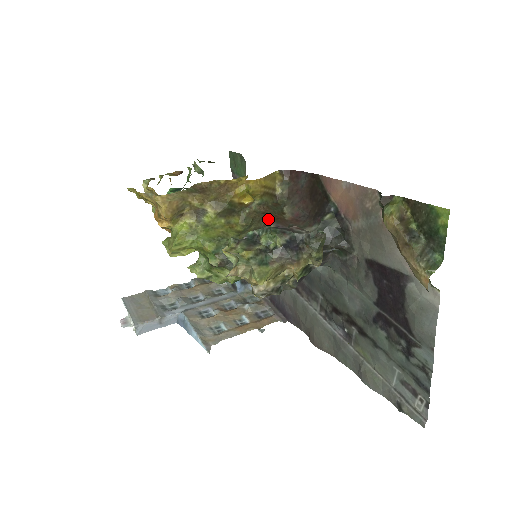
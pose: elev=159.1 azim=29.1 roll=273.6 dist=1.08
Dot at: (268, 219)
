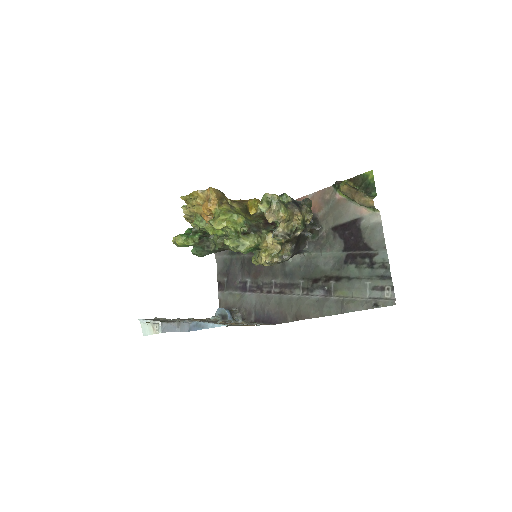
Dot at: occluded
